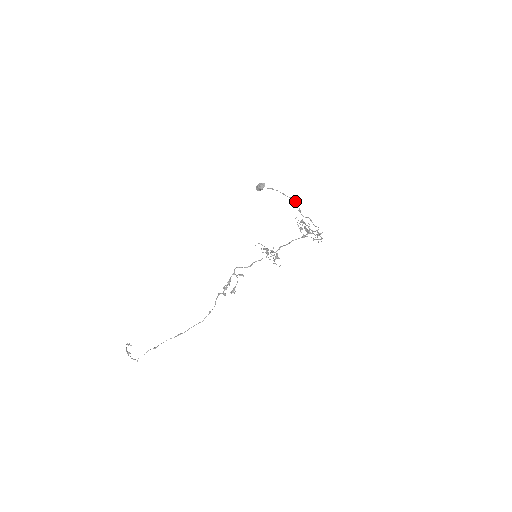
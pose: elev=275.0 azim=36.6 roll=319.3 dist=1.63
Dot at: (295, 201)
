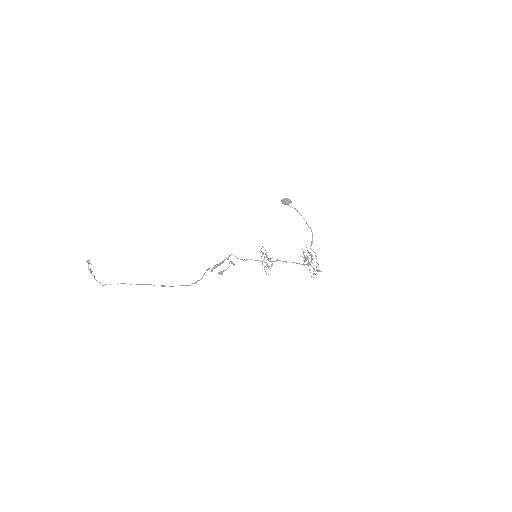
Dot at: (312, 233)
